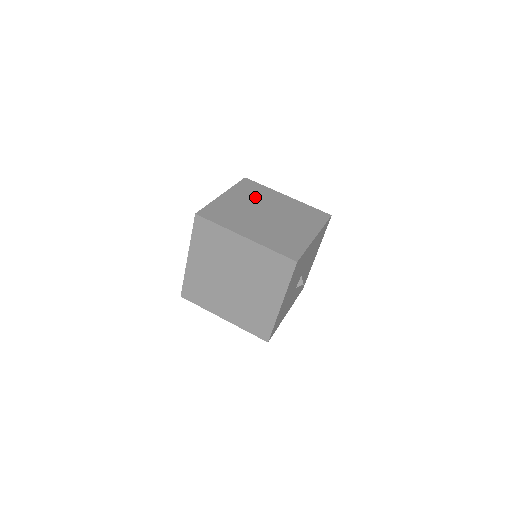
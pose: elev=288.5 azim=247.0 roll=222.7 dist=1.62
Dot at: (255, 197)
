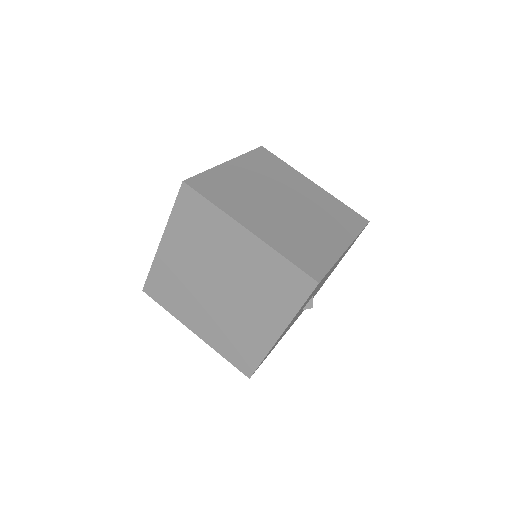
Dot at: (271, 175)
